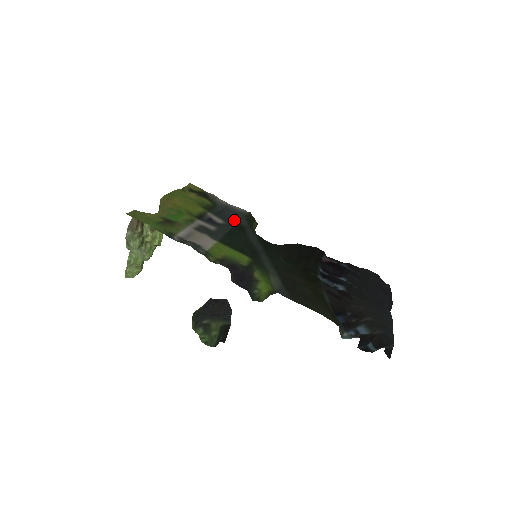
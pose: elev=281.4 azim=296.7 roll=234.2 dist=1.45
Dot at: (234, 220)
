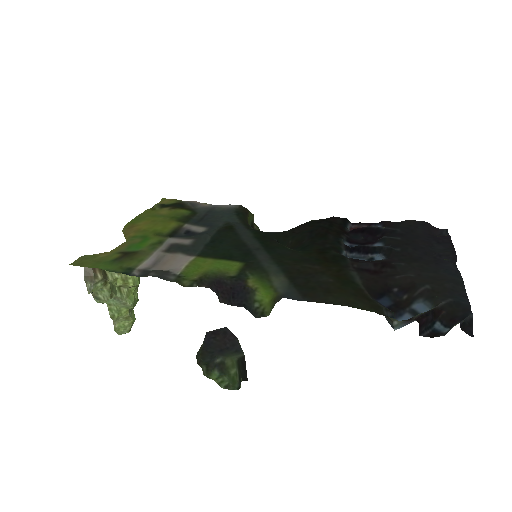
Dot at: (220, 222)
